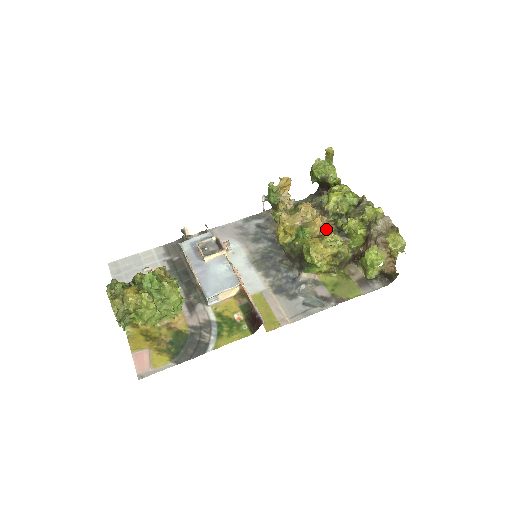
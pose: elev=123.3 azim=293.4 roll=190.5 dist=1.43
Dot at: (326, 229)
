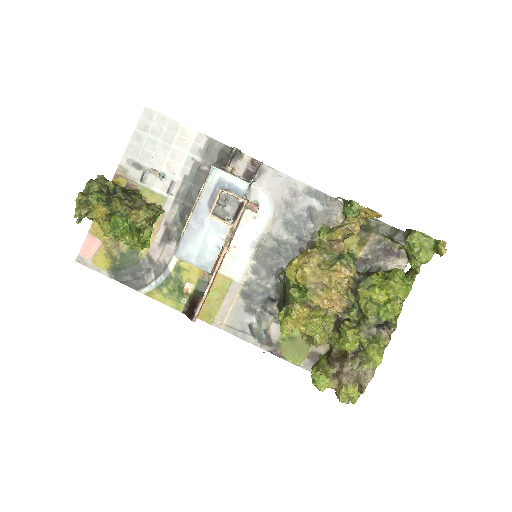
Dot at: (331, 308)
